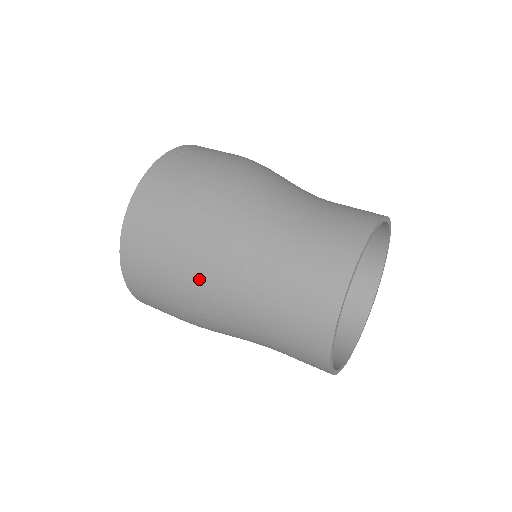
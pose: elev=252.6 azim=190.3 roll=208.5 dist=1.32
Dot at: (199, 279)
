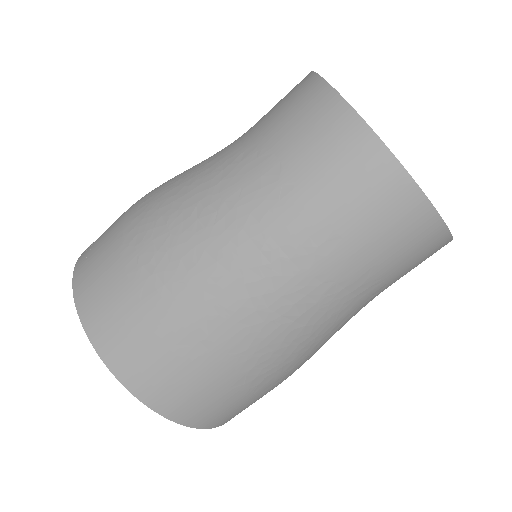
Dot at: (245, 321)
